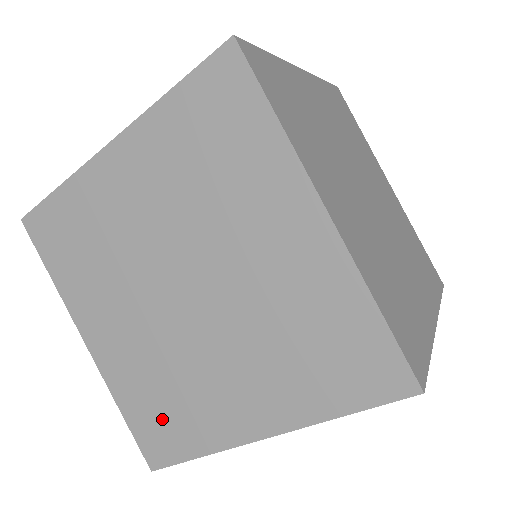
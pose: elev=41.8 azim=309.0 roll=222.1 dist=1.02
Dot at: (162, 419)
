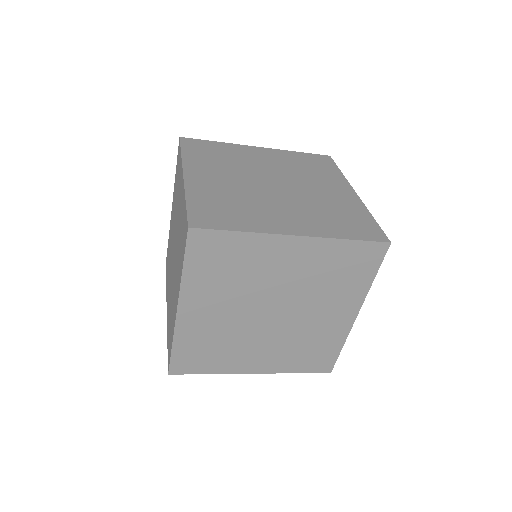
Dot at: (314, 355)
